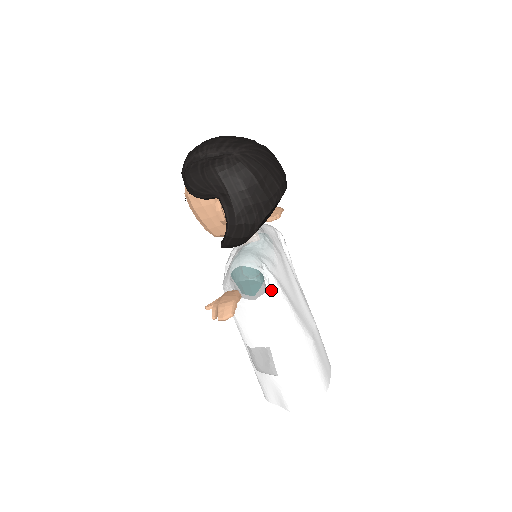
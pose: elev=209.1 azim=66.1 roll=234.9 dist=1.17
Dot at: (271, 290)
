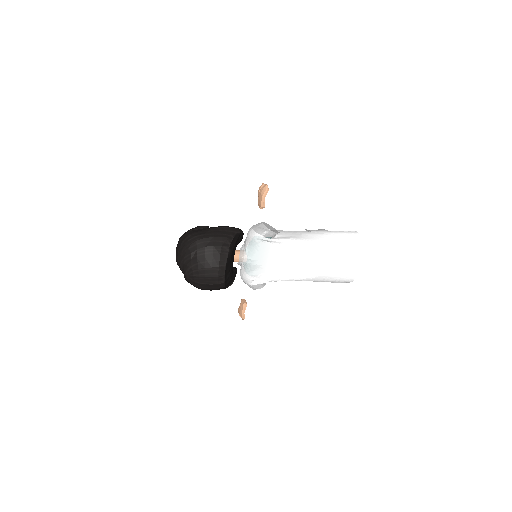
Dot at: (269, 281)
